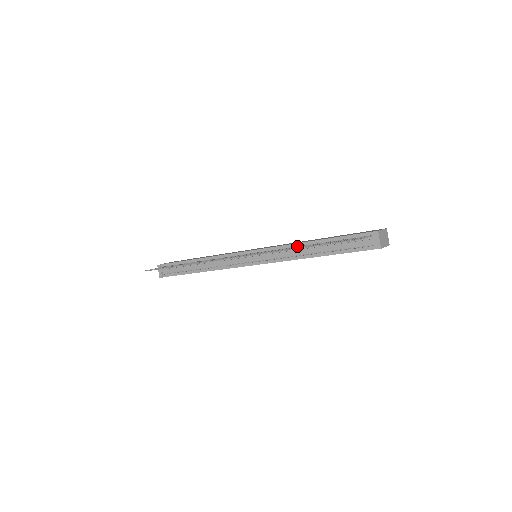
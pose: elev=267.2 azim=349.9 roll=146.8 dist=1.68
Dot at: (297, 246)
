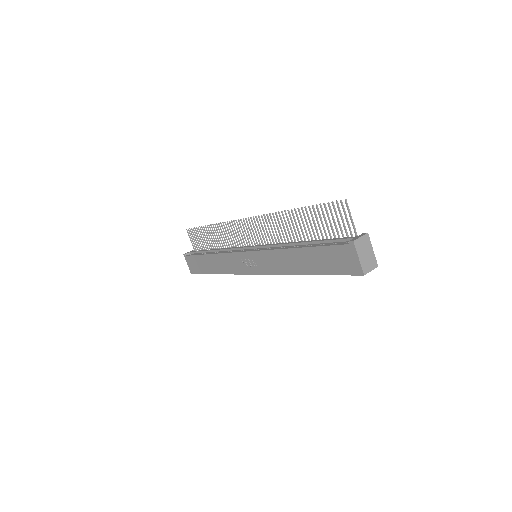
Dot at: occluded
